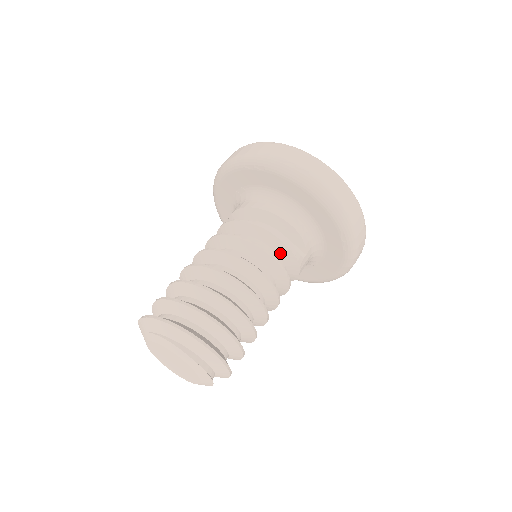
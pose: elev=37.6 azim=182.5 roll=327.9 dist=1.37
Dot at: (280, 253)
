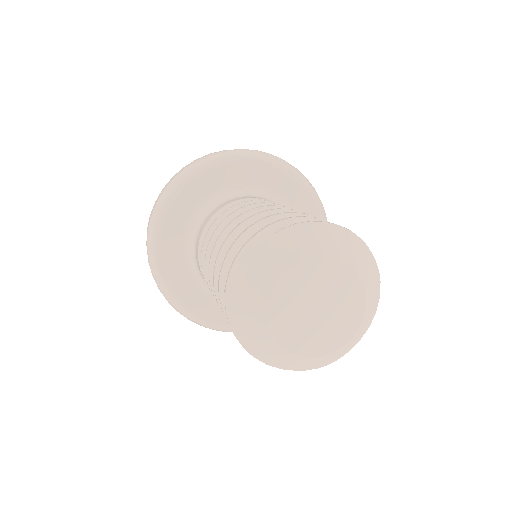
Dot at: occluded
